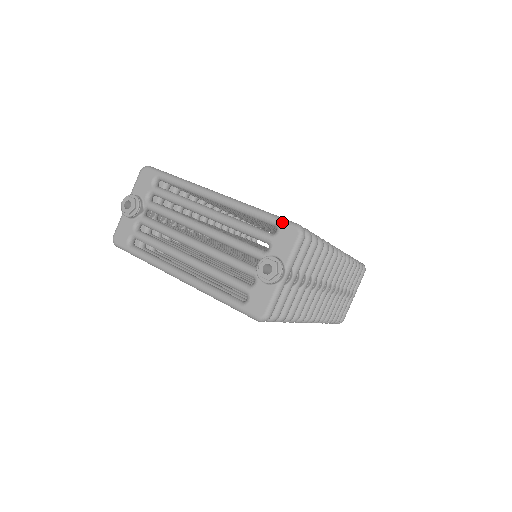
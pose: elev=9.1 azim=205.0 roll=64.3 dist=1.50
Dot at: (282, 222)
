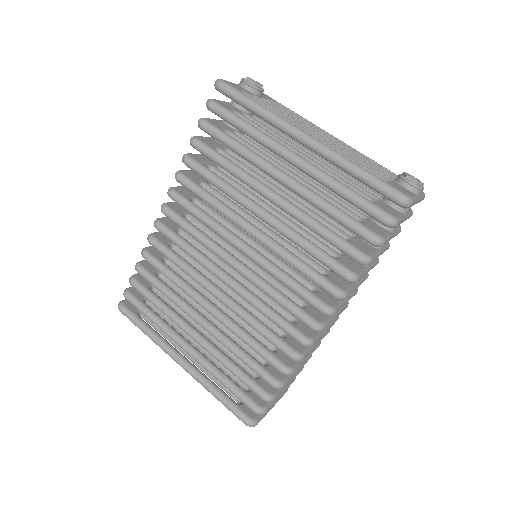
Dot at: occluded
